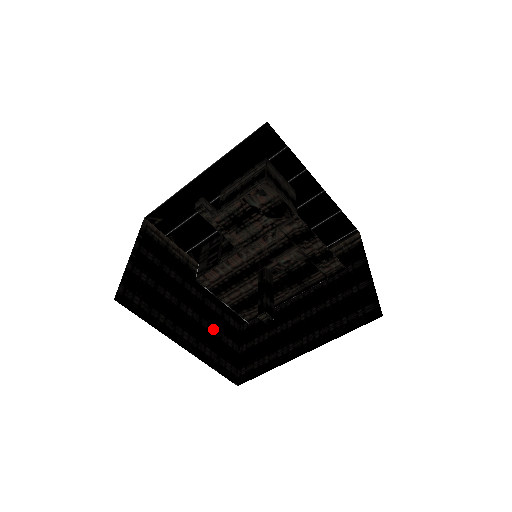
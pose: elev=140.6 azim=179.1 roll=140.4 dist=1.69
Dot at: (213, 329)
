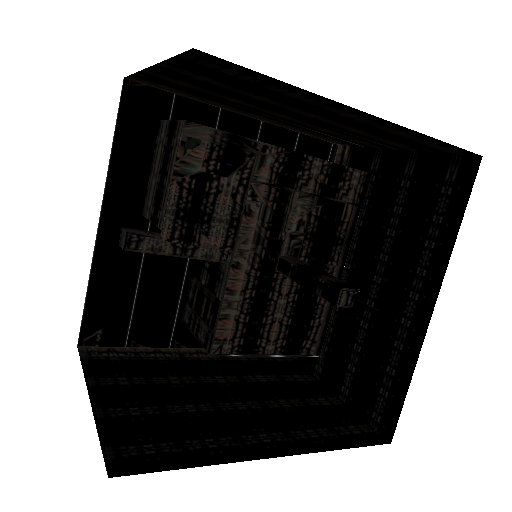
Dot at: (288, 402)
